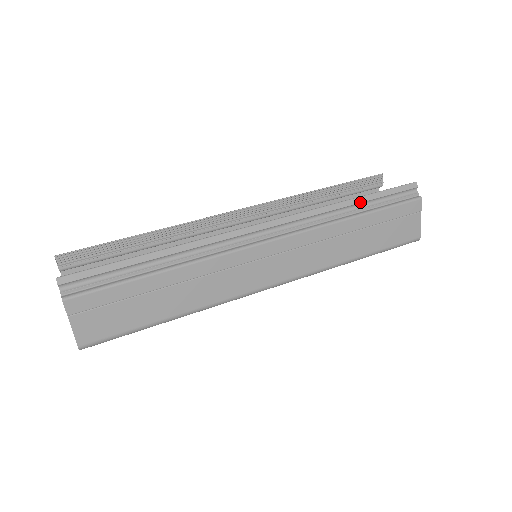
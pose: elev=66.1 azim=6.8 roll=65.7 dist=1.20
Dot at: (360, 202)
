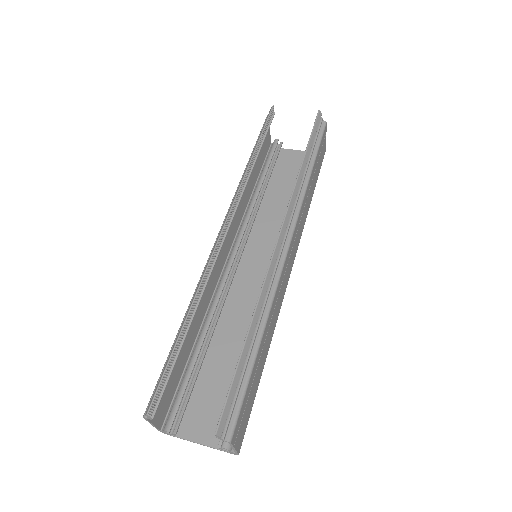
Dot at: occluded
